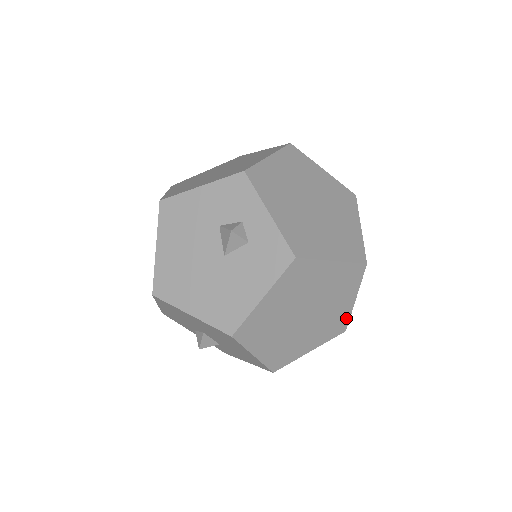
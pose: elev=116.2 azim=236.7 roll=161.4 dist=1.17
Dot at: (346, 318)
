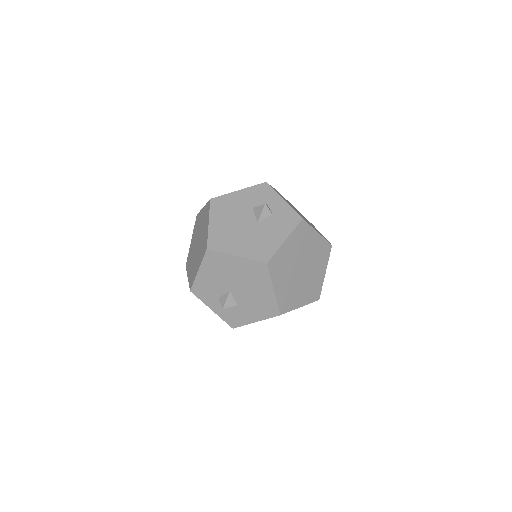
Dot at: (320, 287)
